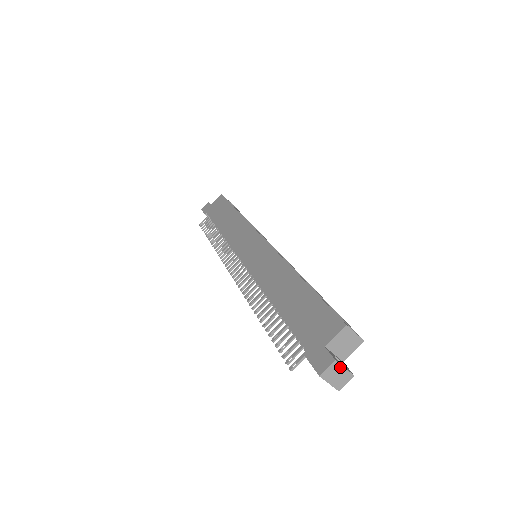
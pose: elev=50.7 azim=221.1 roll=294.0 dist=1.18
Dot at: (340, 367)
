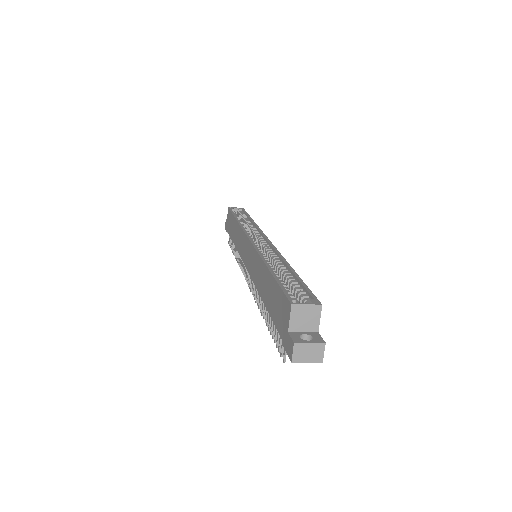
Dot at: (304, 345)
